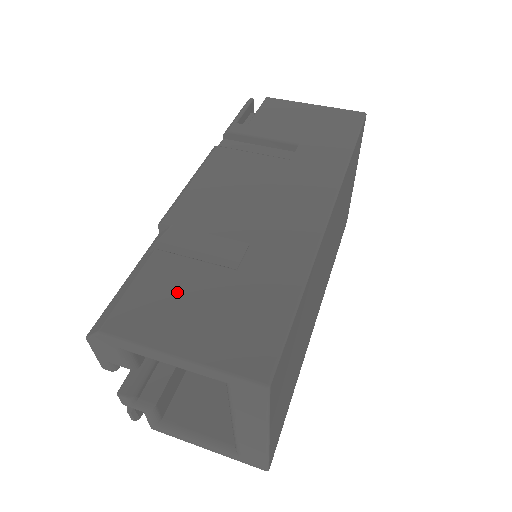
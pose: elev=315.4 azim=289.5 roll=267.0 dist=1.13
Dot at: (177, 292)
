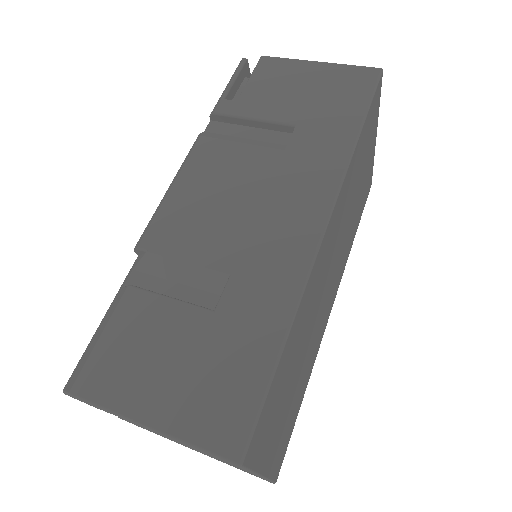
Dot at: (149, 343)
